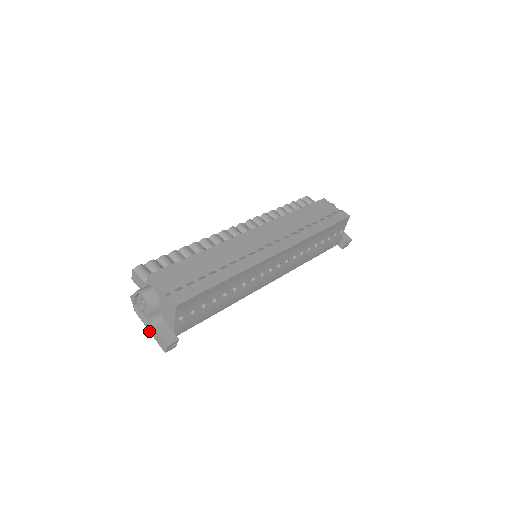
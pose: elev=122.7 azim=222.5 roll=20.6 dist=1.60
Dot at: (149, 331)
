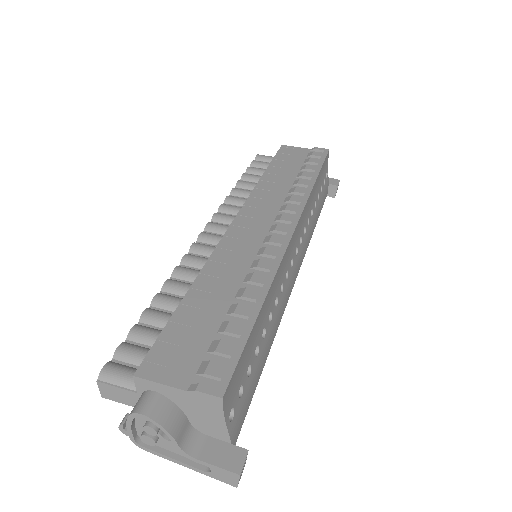
Dot at: occluded
